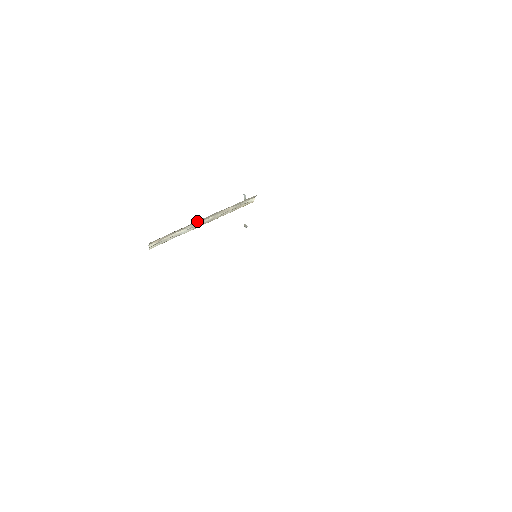
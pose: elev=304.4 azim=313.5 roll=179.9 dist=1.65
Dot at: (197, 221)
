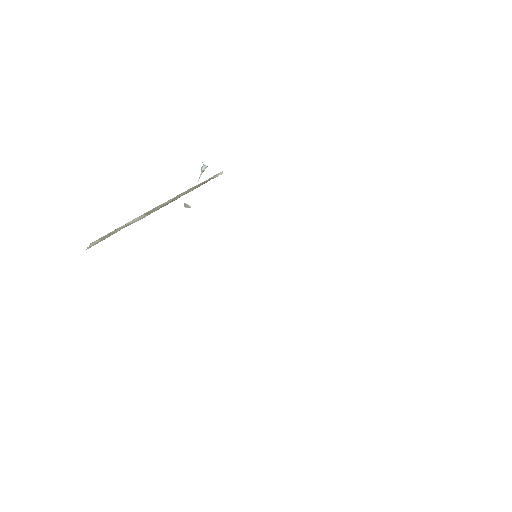
Dot at: occluded
